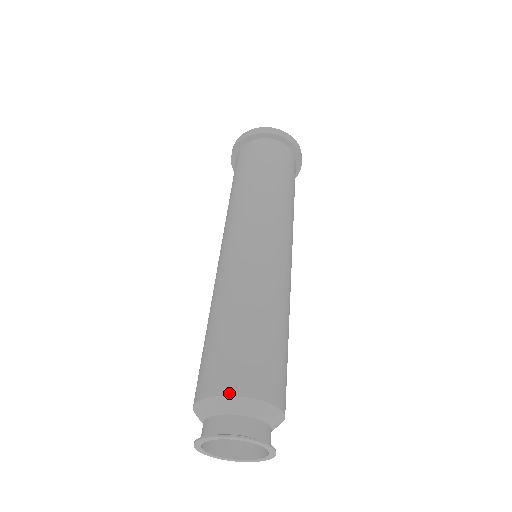
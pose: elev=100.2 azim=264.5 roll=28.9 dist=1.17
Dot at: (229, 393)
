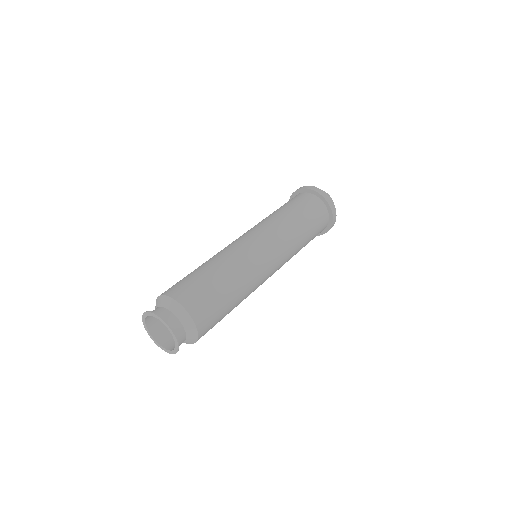
Dot at: (181, 303)
